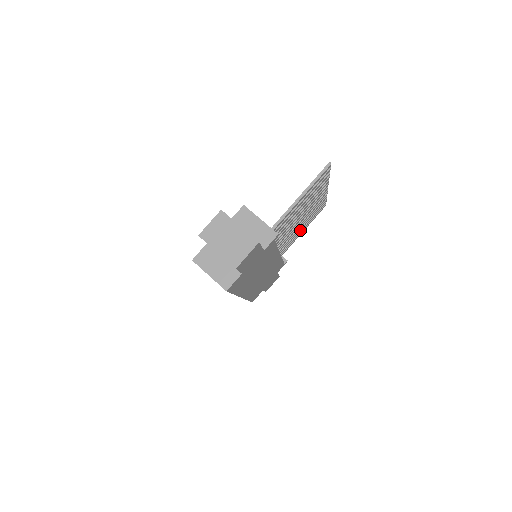
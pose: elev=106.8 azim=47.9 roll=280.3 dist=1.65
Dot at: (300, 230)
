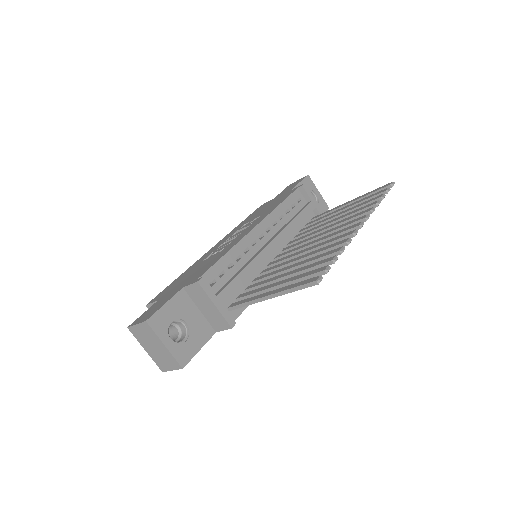
Dot at: occluded
